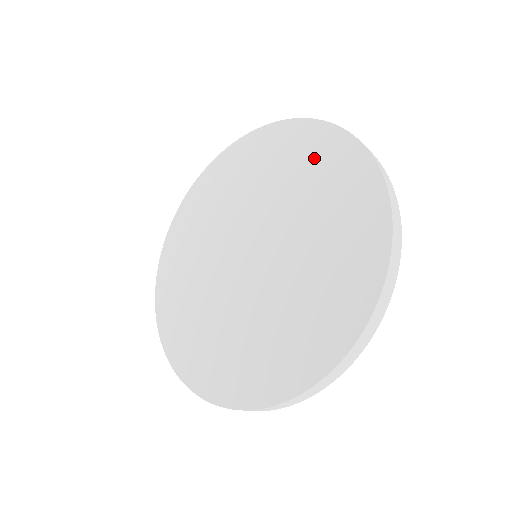
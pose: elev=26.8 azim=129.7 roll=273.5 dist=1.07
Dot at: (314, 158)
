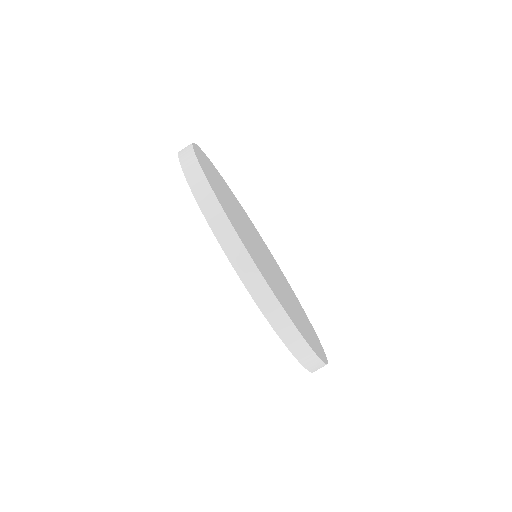
Dot at: occluded
